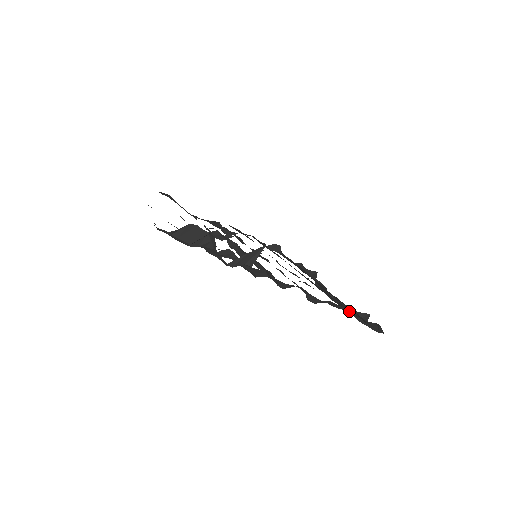
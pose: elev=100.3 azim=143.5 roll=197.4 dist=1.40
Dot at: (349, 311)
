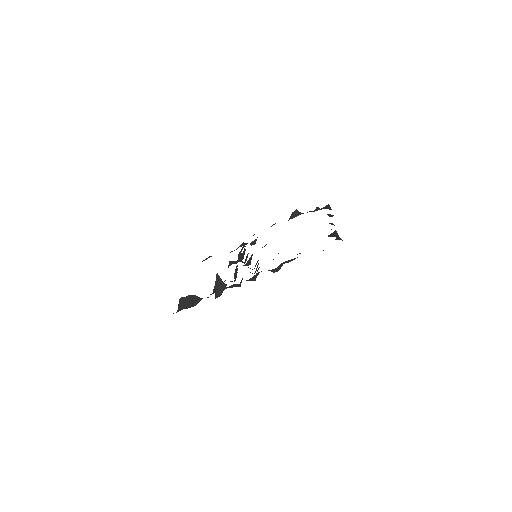
Dot at: occluded
